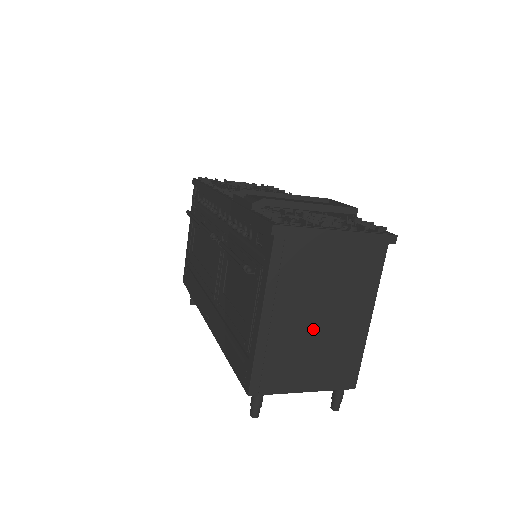
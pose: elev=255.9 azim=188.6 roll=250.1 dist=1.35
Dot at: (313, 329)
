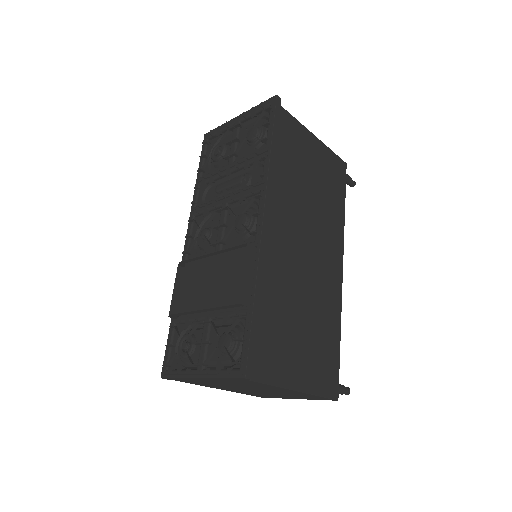
Dot at: (259, 391)
